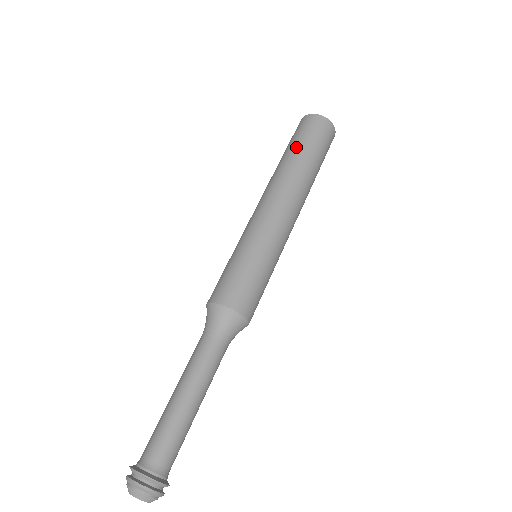
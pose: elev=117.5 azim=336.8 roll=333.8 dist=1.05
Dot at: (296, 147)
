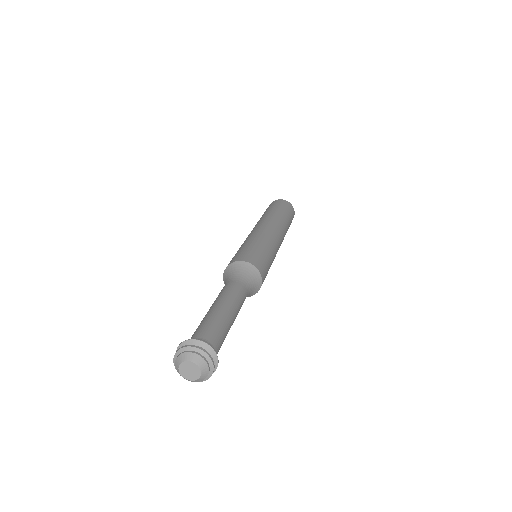
Dot at: (266, 211)
